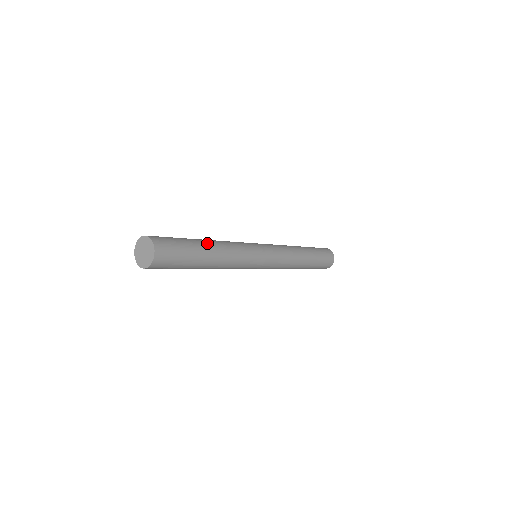
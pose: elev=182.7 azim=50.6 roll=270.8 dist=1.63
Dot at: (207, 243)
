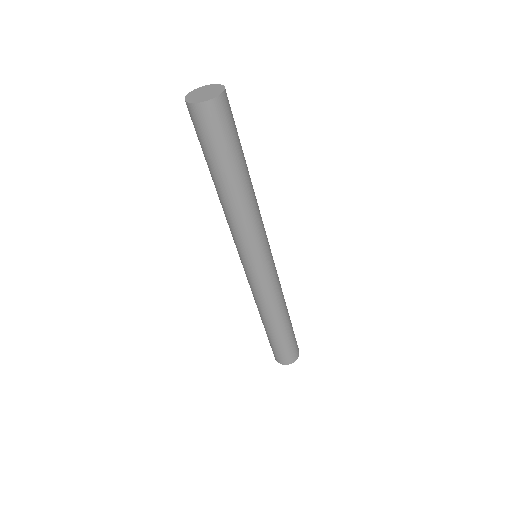
Dot at: occluded
